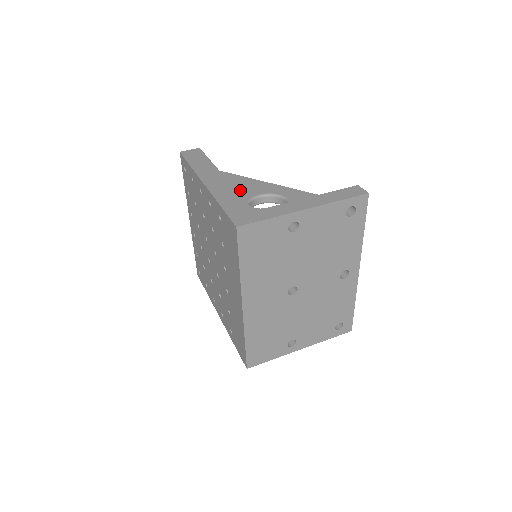
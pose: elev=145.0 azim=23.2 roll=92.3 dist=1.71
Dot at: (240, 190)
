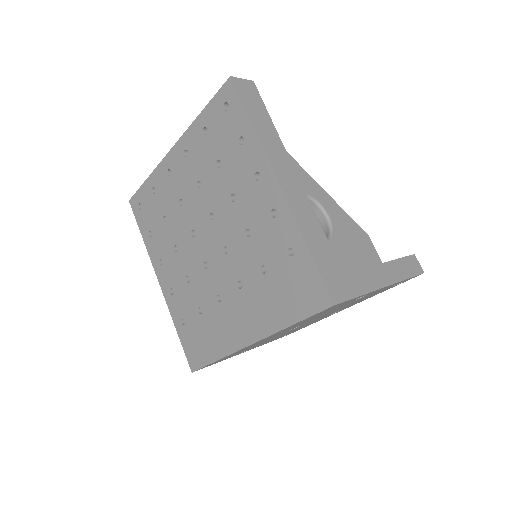
Dot at: occluded
